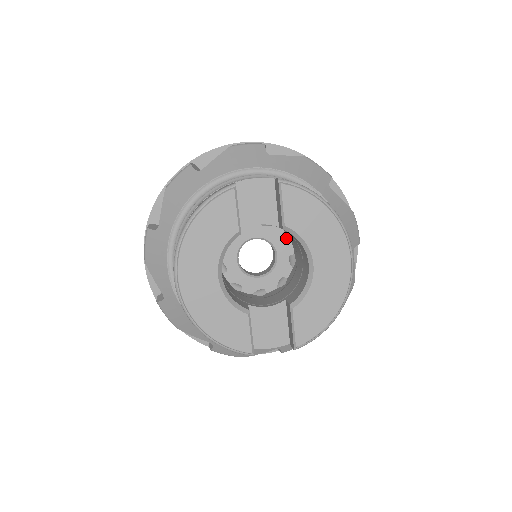
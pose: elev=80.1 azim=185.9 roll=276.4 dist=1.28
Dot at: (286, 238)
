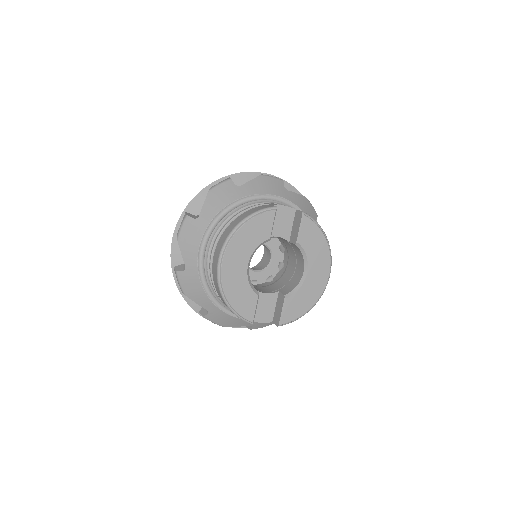
Dot at: (280, 249)
